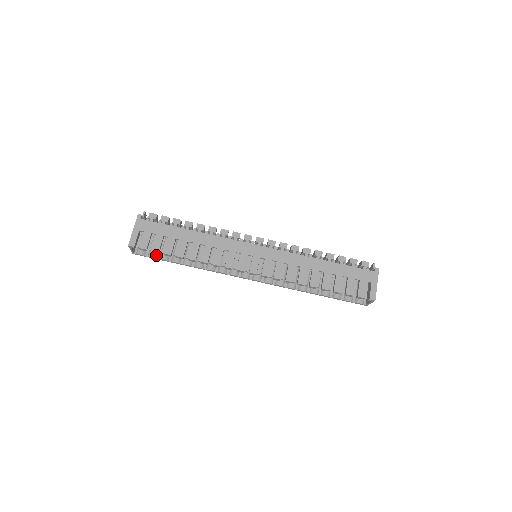
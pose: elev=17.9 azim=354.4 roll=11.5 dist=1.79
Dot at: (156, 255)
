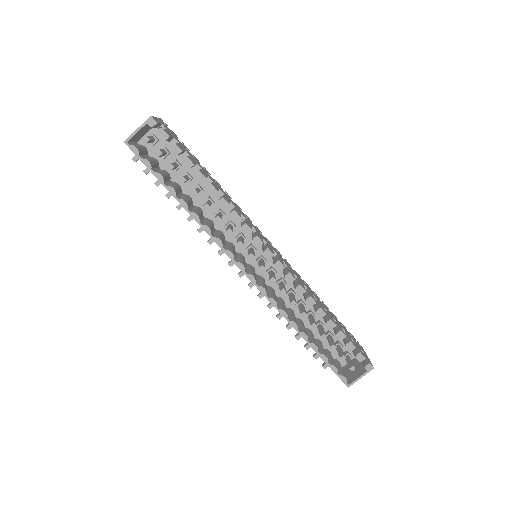
Dot at: (152, 166)
